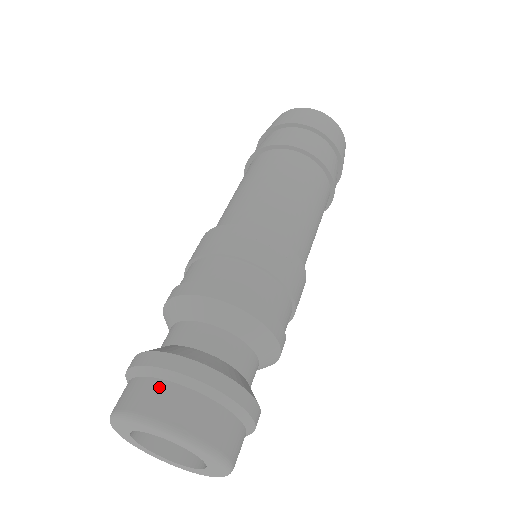
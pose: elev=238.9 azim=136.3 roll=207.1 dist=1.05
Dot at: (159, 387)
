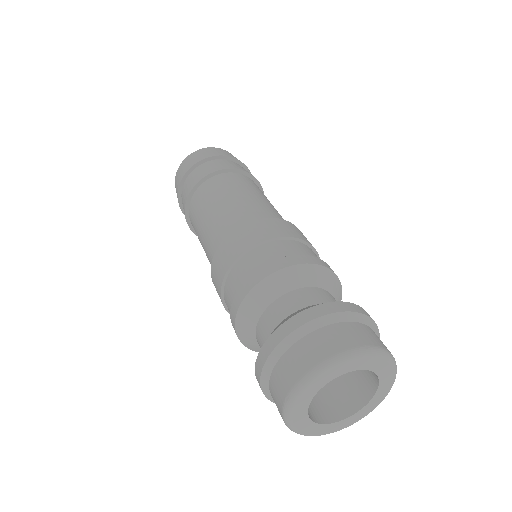
Dot at: (317, 336)
